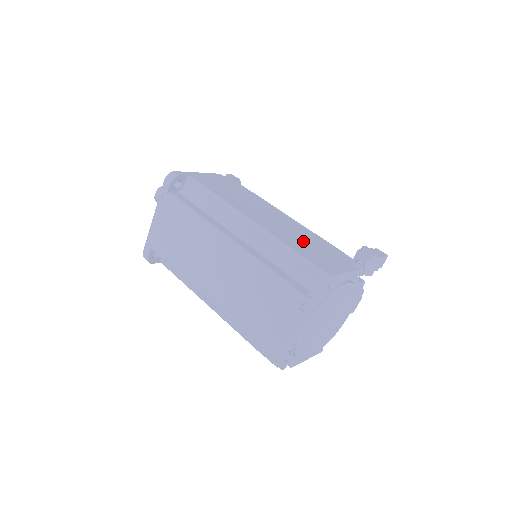
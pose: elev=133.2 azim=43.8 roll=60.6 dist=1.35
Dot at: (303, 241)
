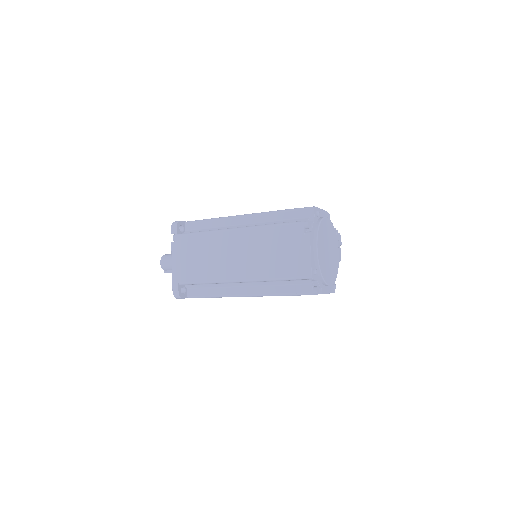
Dot at: occluded
